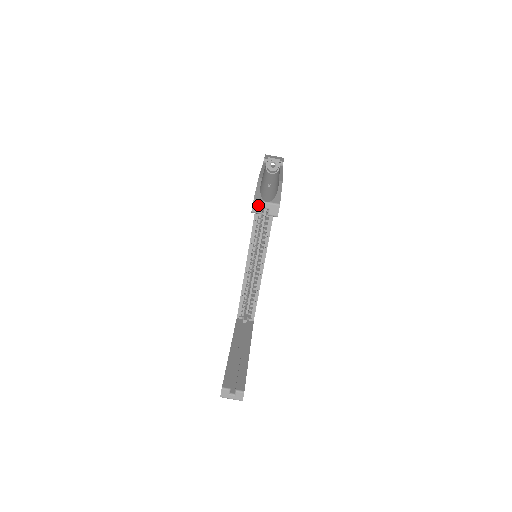
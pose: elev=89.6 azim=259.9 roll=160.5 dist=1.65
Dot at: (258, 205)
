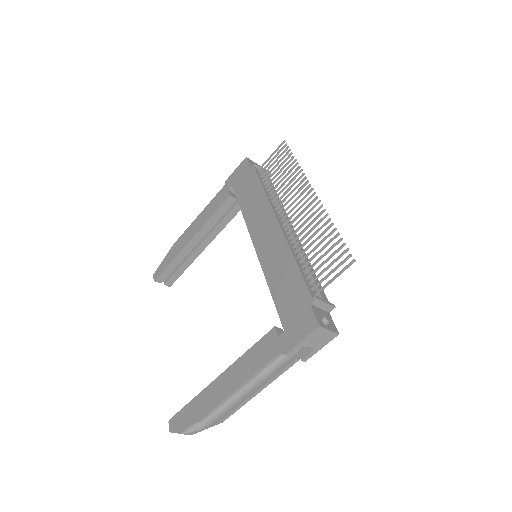
Dot at: occluded
